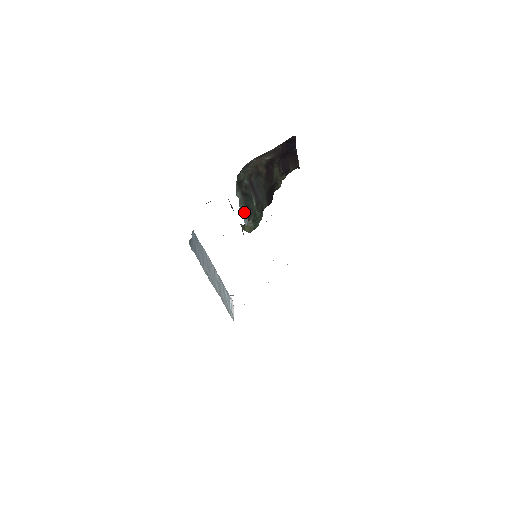
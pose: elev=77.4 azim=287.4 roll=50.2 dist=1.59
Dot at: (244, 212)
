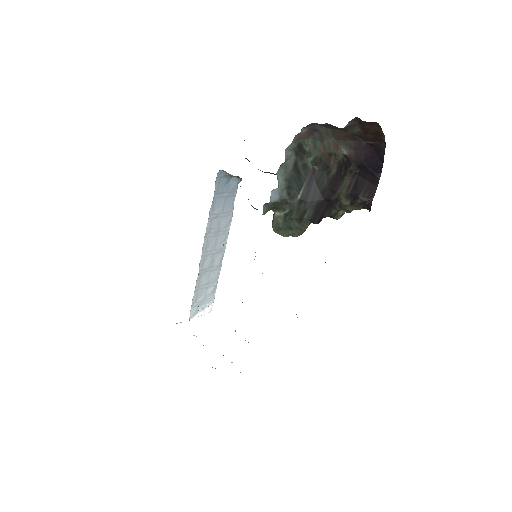
Dot at: (280, 183)
